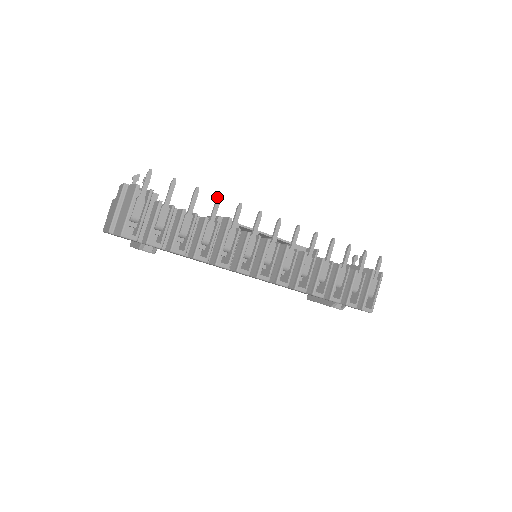
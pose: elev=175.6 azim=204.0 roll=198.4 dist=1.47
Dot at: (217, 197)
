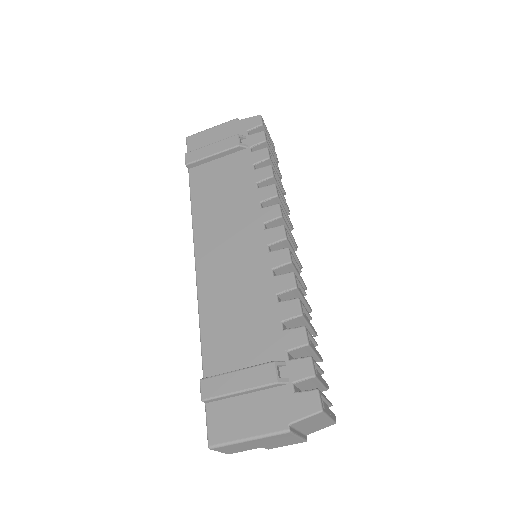
Dot at: occluded
